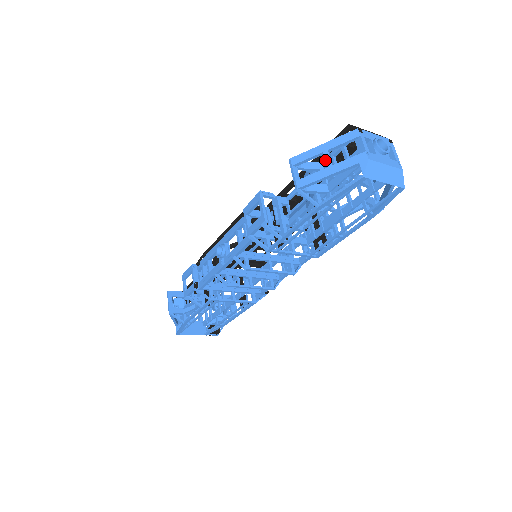
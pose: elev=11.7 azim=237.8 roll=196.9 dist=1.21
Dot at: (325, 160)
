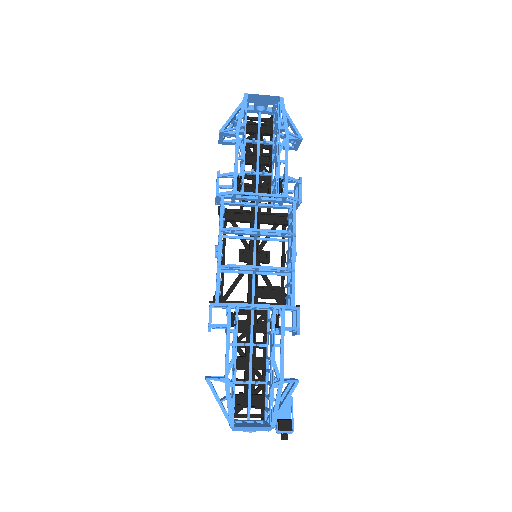
Dot at: occluded
